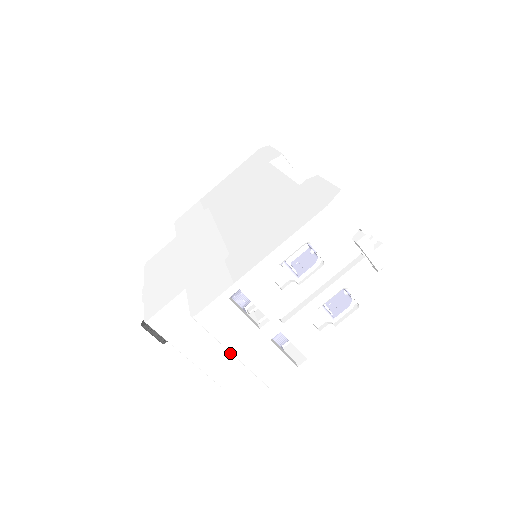
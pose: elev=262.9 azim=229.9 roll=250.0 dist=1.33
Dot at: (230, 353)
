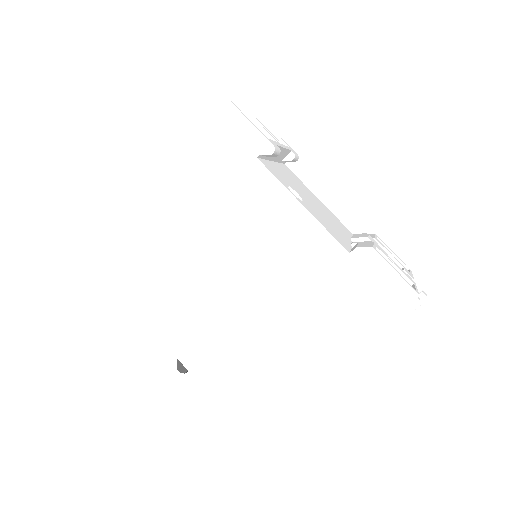
Dot at: occluded
